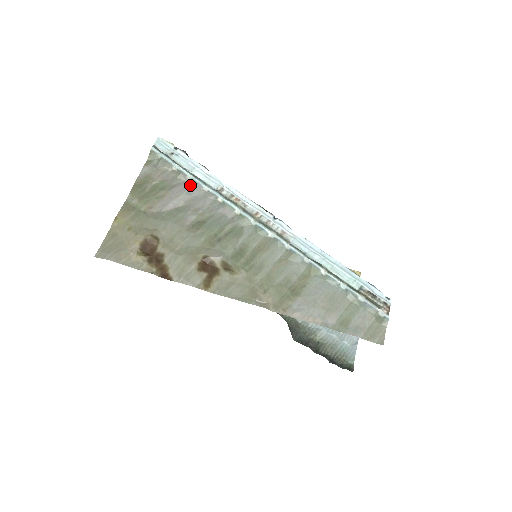
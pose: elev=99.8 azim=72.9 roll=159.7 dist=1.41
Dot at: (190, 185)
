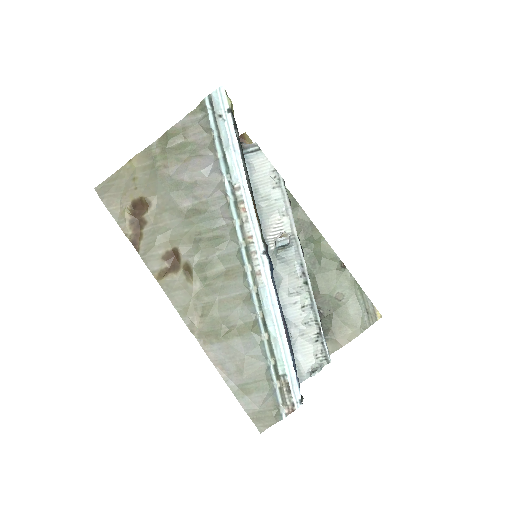
Dot at: (213, 164)
